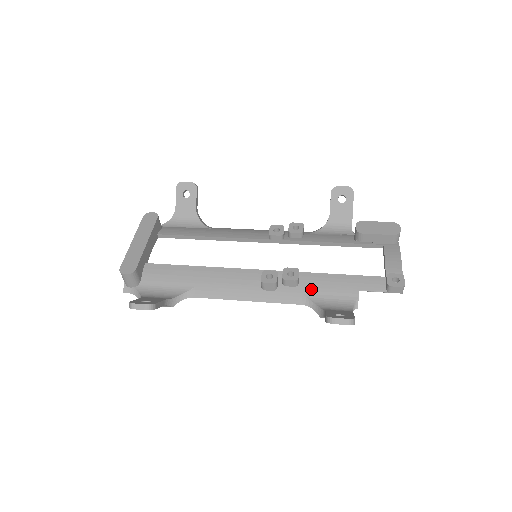
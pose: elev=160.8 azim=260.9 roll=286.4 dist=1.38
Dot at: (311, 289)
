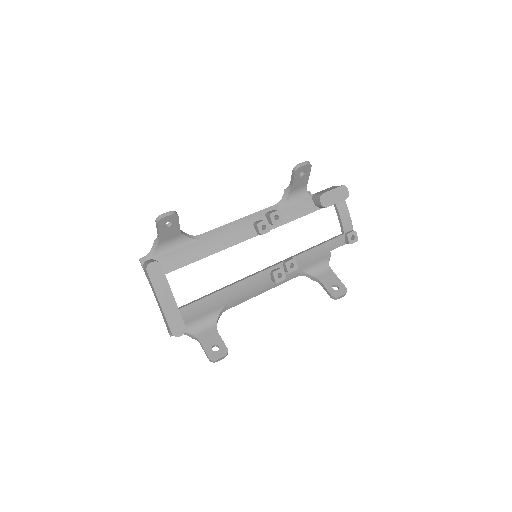
Dot at: (303, 265)
